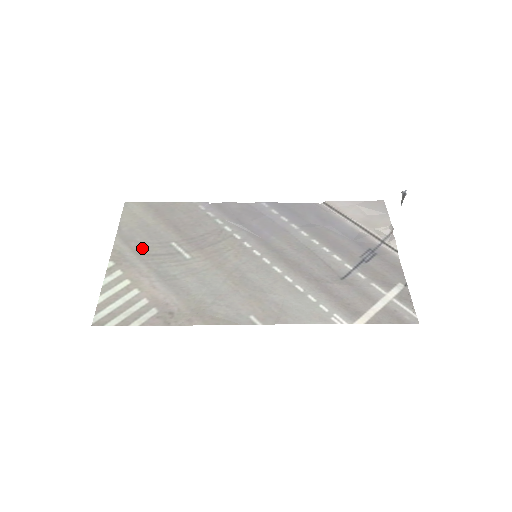
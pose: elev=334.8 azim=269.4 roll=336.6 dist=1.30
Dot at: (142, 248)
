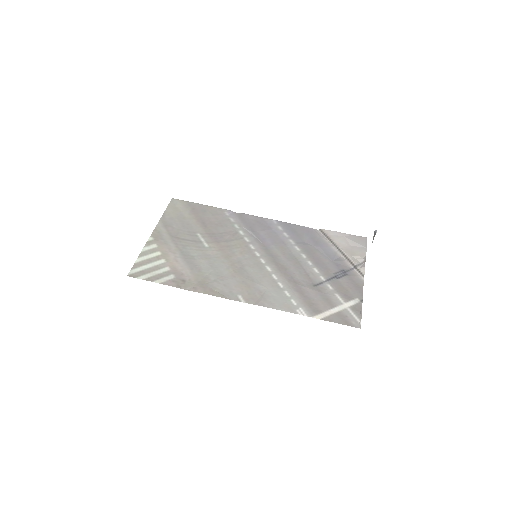
Dot at: (176, 233)
